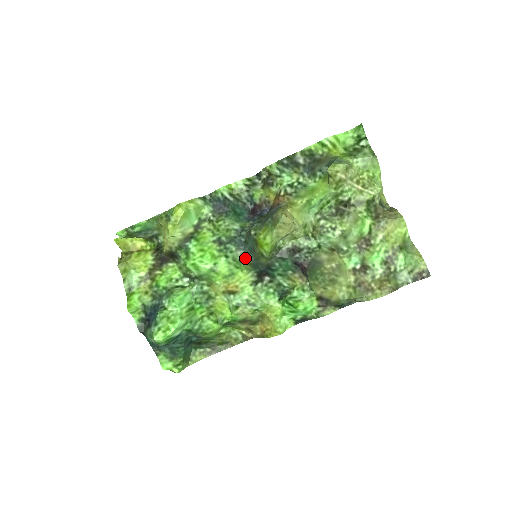
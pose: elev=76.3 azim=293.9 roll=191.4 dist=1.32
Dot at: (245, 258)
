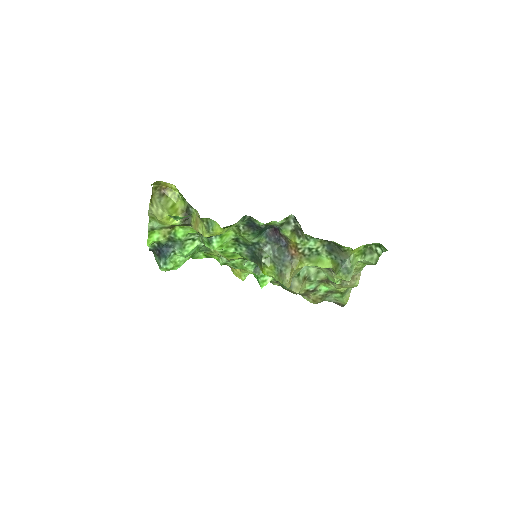
Dot at: (248, 258)
